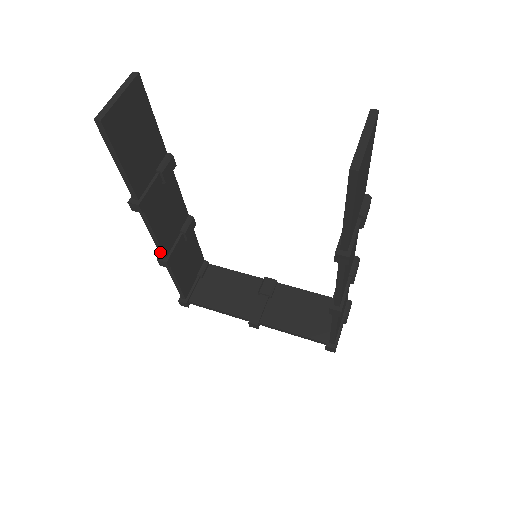
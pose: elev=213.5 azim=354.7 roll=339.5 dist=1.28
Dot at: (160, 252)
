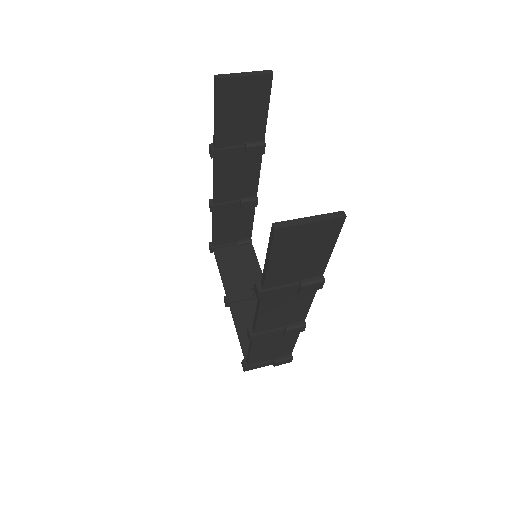
Dot at: (213, 196)
